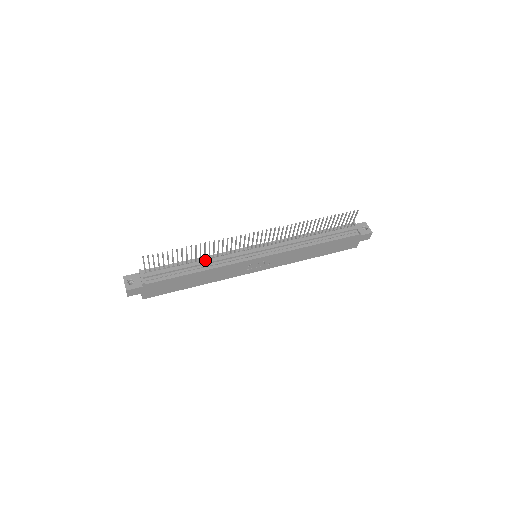
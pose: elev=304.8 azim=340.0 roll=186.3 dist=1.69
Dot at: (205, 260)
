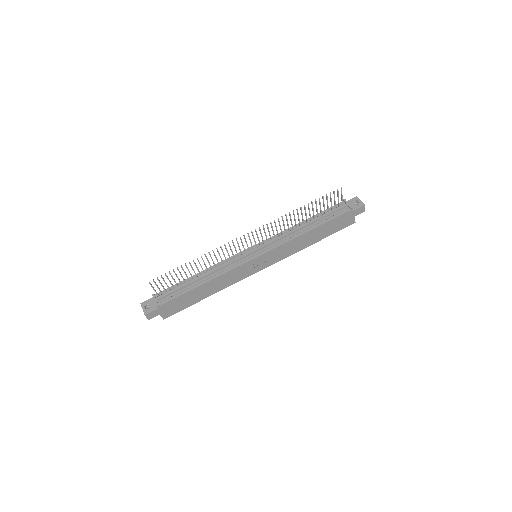
Dot at: (208, 271)
